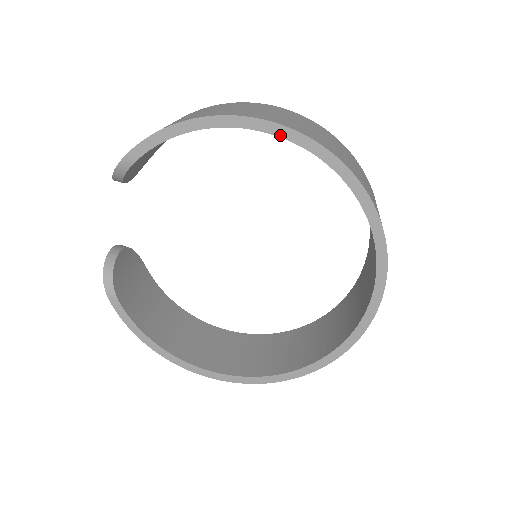
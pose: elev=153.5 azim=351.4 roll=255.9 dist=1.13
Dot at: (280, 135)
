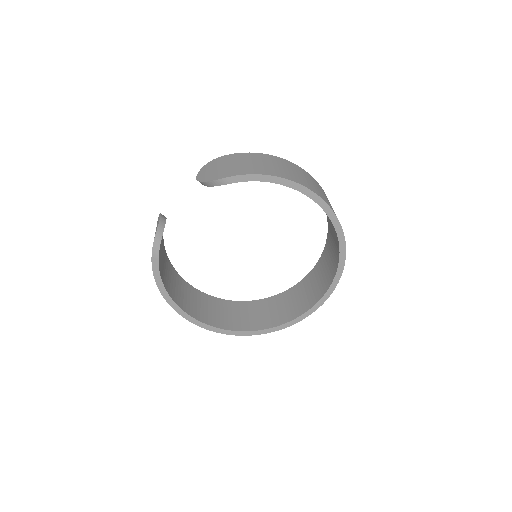
Dot at: (322, 207)
